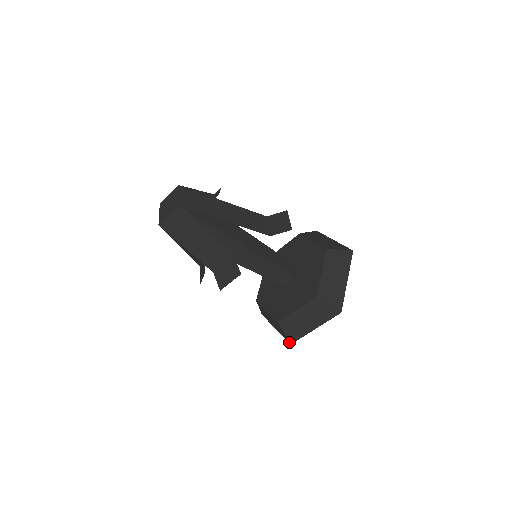
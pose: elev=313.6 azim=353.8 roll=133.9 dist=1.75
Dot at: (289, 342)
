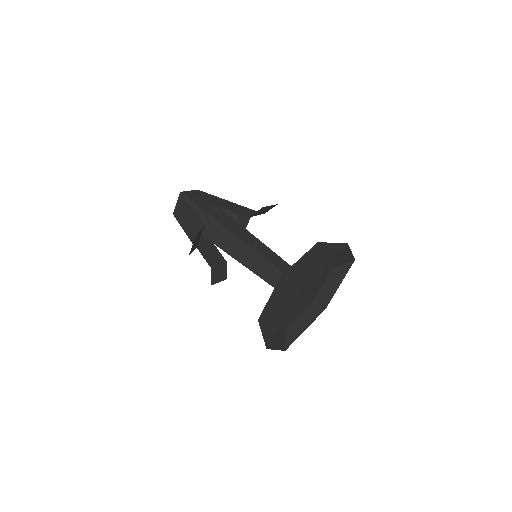
Dot at: (266, 347)
